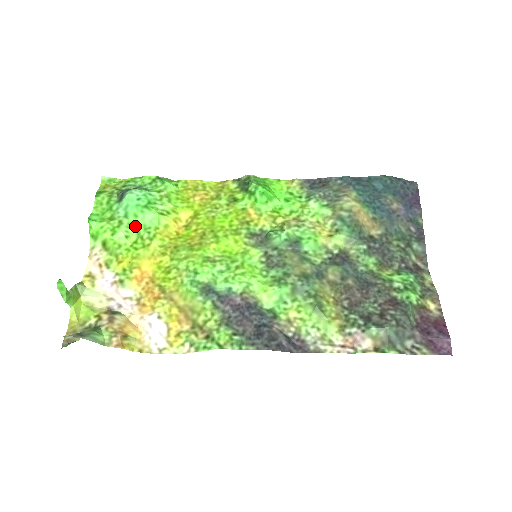
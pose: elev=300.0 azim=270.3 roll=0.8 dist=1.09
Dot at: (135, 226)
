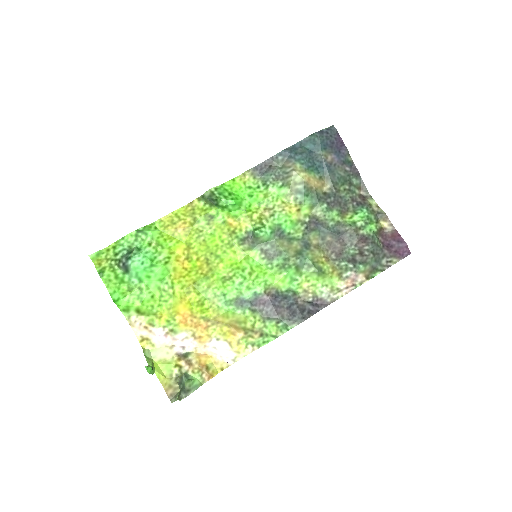
Dot at: (153, 284)
